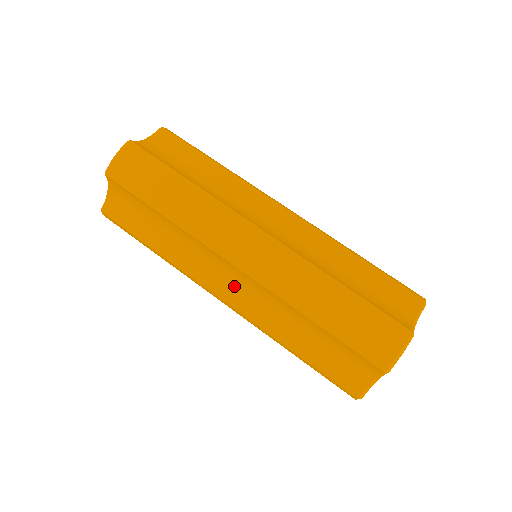
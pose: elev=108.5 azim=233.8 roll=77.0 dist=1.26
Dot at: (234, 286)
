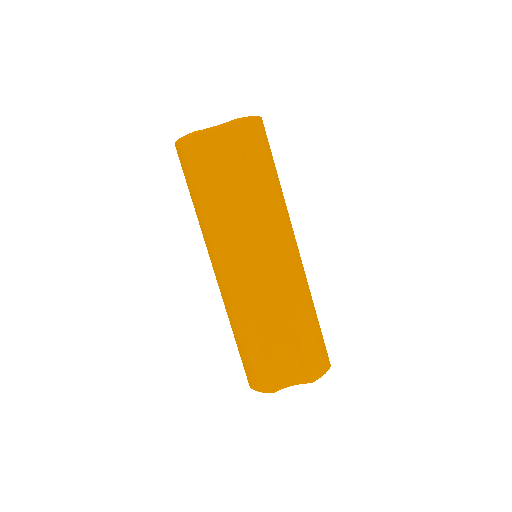
Dot at: occluded
